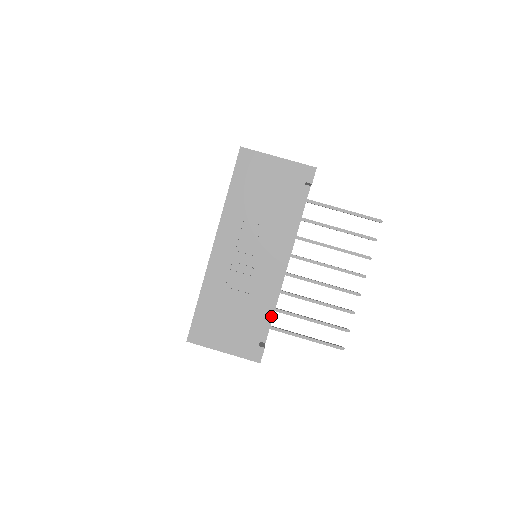
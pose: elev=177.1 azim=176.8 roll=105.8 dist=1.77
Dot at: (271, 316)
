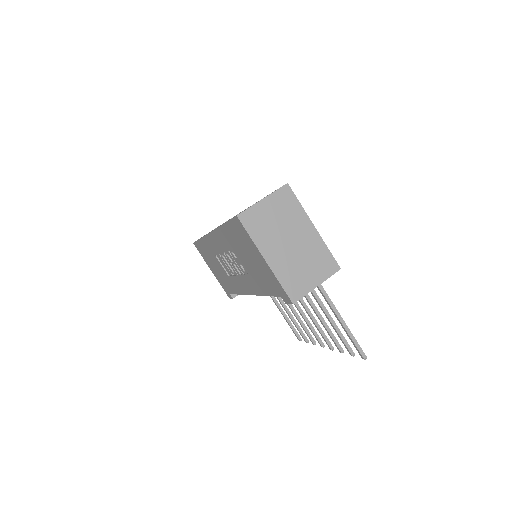
Dot at: occluded
